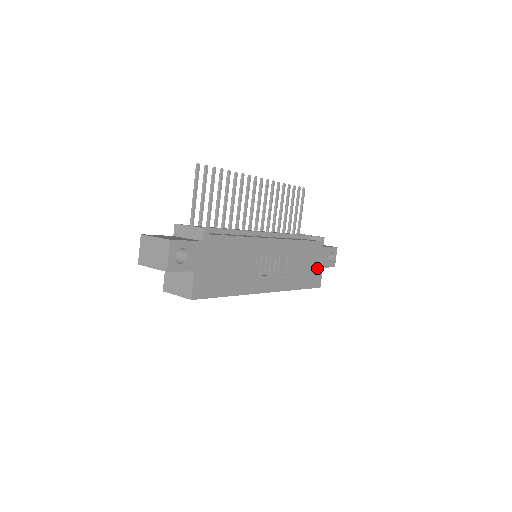
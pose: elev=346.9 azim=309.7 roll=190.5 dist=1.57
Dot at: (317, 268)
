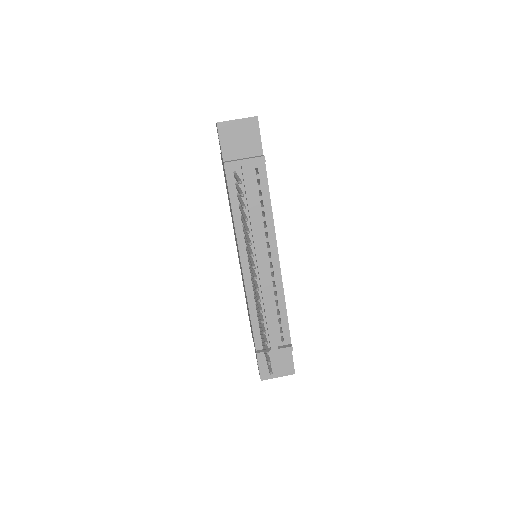
Dot at: occluded
